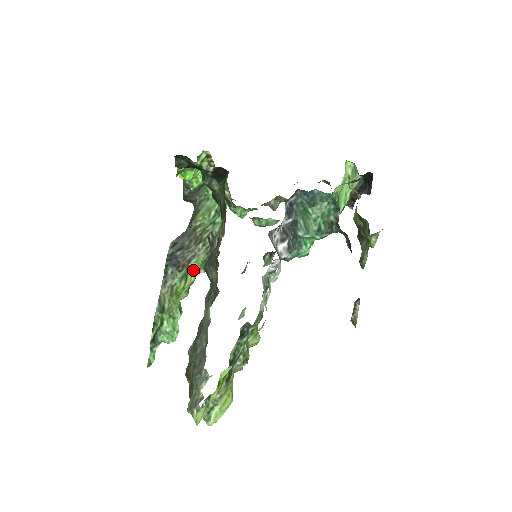
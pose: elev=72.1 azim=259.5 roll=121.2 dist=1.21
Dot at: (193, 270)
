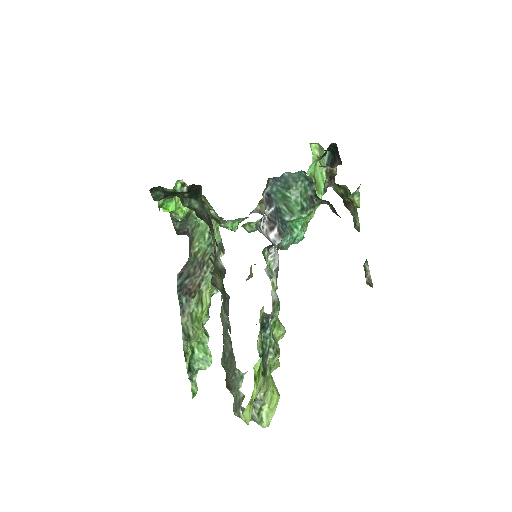
Dot at: (206, 293)
